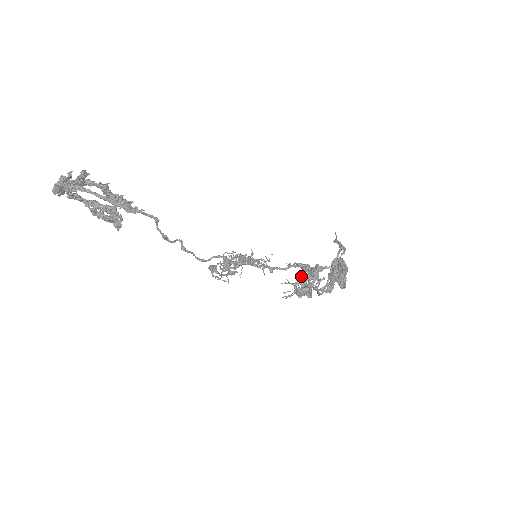
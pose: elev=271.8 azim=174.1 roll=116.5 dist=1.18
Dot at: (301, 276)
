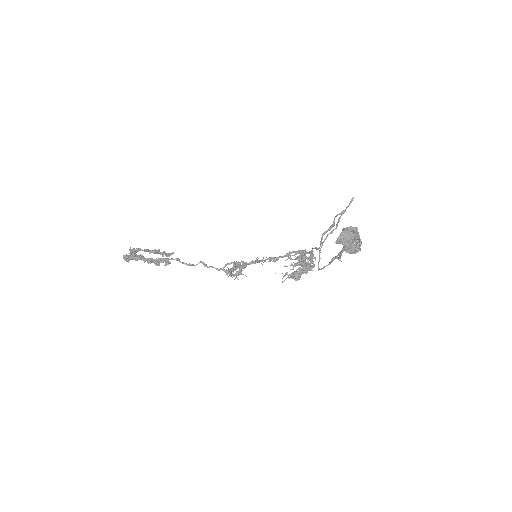
Dot at: occluded
